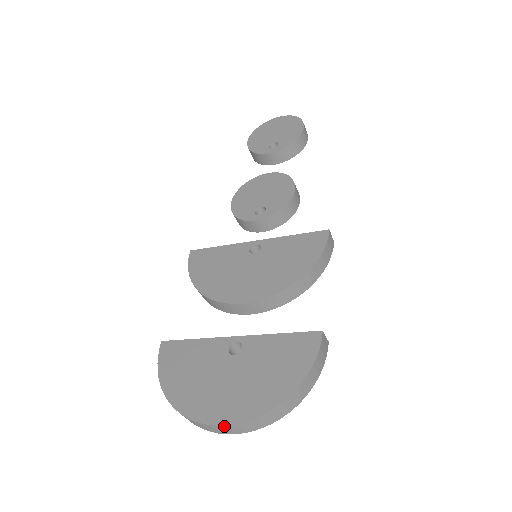
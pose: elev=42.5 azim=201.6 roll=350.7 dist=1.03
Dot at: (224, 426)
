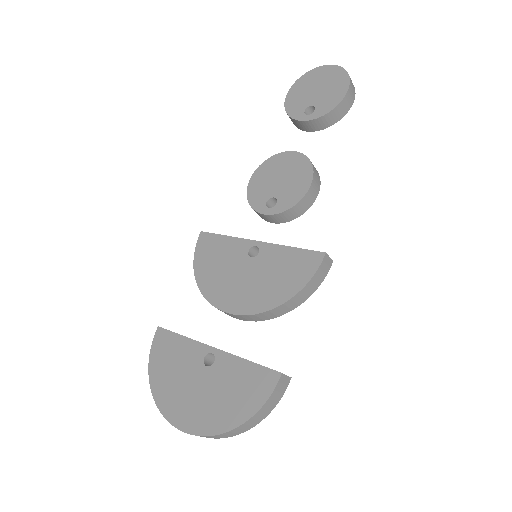
Dot at: (184, 431)
